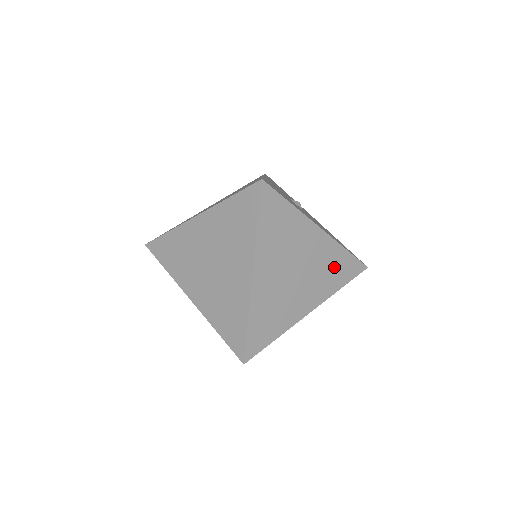
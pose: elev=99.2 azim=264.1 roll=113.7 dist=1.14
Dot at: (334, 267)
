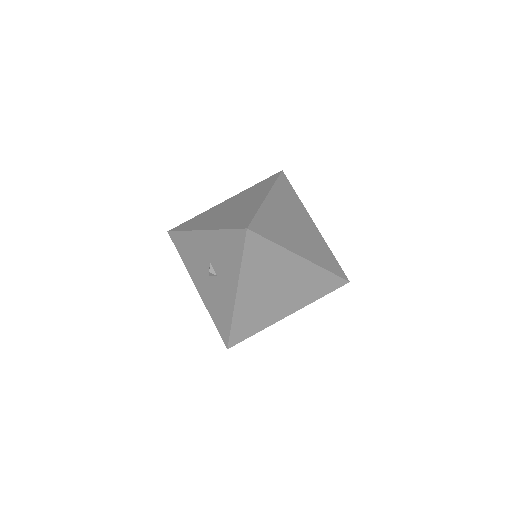
Dot at: (323, 253)
